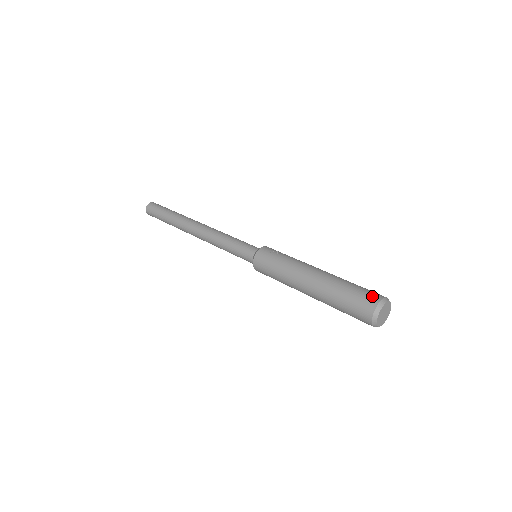
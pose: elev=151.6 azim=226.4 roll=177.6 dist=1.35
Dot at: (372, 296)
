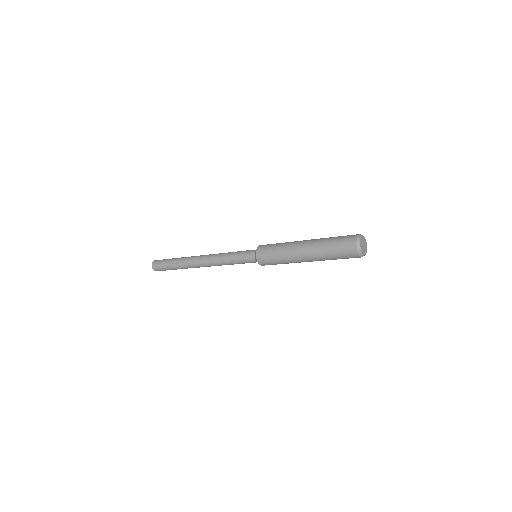
Dot at: occluded
